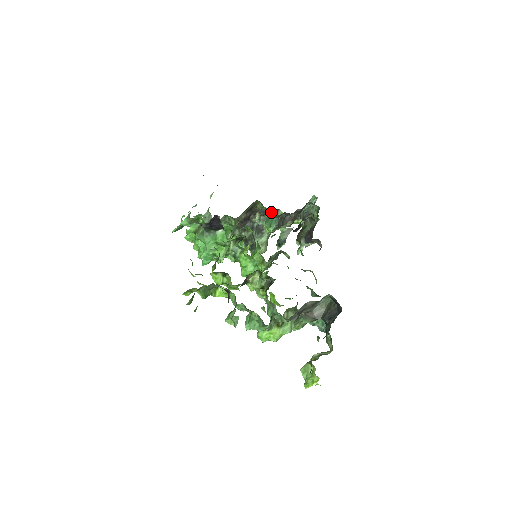
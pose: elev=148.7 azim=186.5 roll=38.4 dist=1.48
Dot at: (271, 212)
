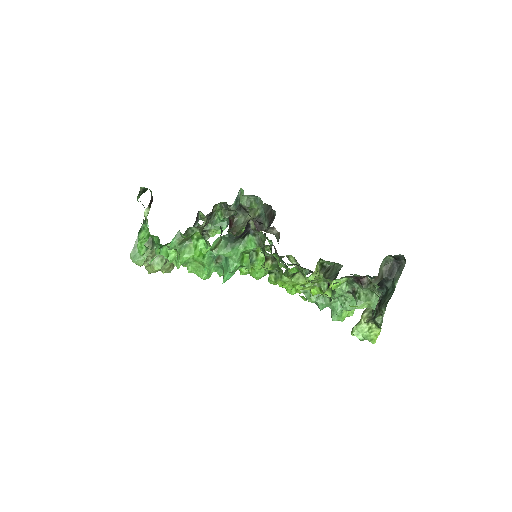
Dot at: (234, 211)
